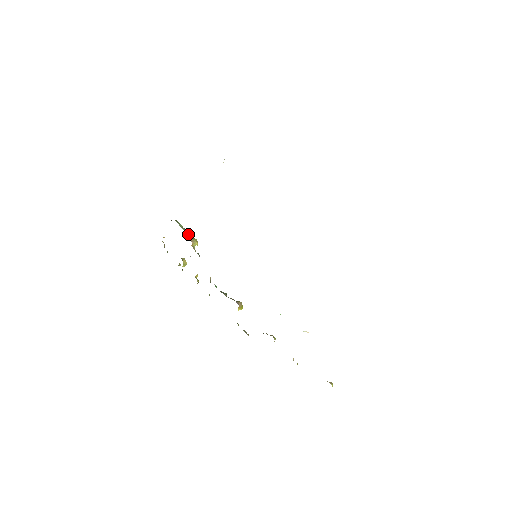
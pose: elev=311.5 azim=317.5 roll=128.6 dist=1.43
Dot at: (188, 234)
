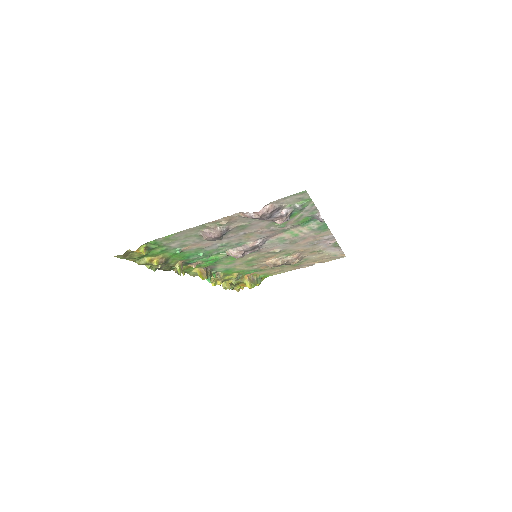
Dot at: (254, 281)
